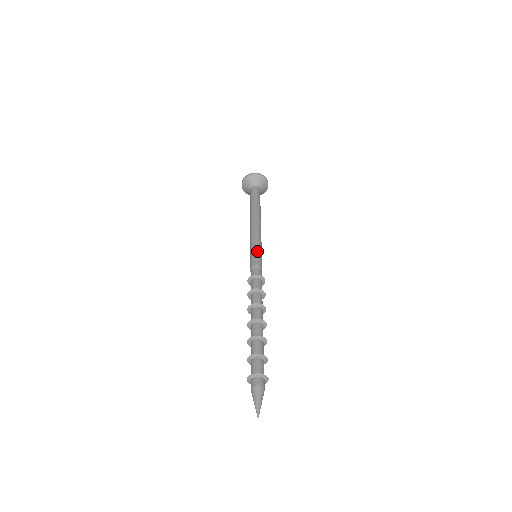
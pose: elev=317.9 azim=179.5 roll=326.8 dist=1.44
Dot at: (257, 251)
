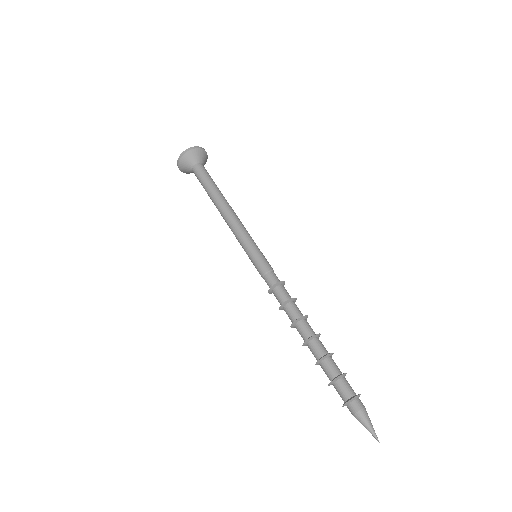
Dot at: (254, 253)
